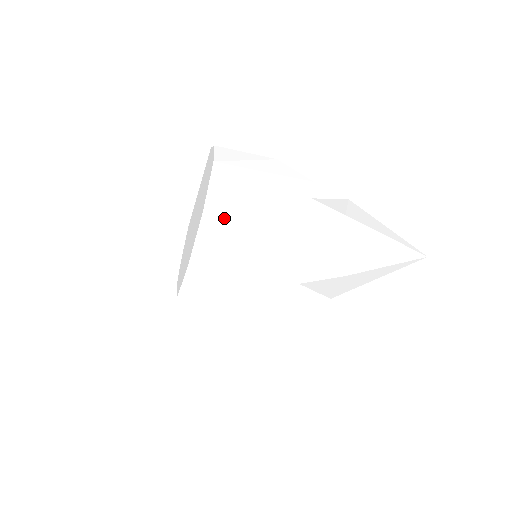
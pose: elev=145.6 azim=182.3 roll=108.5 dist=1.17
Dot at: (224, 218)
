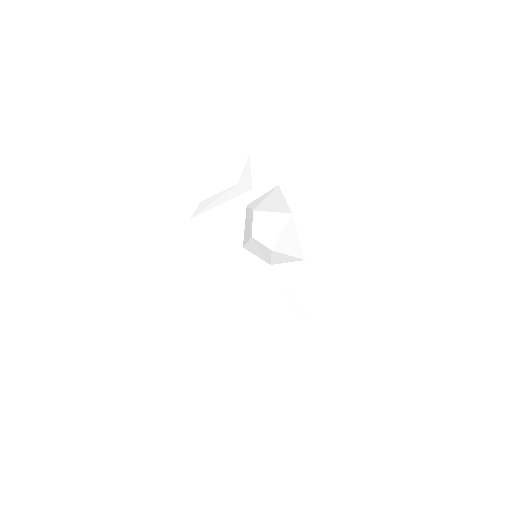
Dot at: (203, 253)
